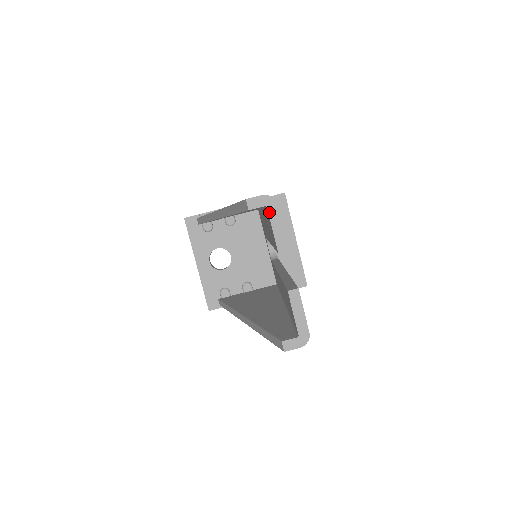
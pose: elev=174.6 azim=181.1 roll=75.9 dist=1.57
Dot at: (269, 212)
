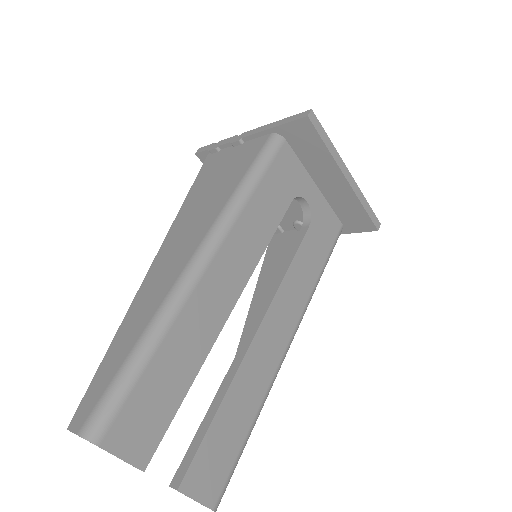
Dot at: occluded
